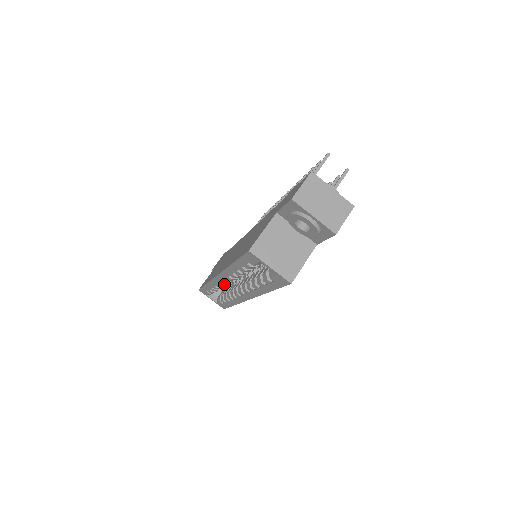
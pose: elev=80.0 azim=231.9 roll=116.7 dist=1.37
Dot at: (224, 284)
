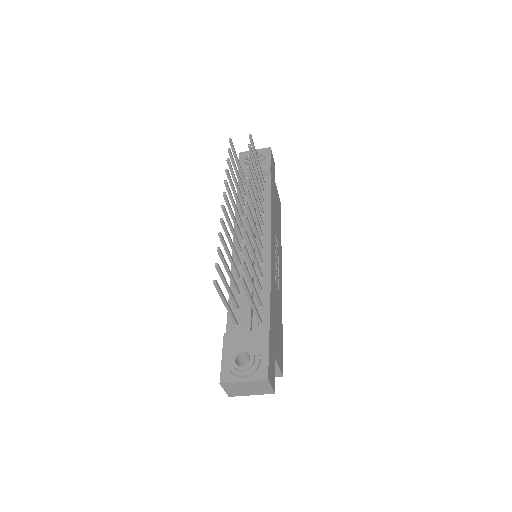
Dot at: occluded
